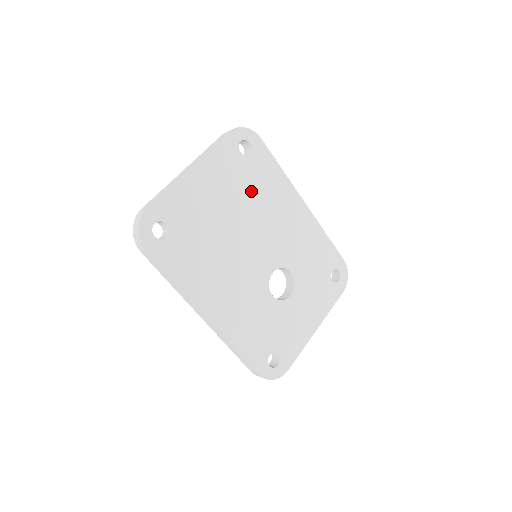
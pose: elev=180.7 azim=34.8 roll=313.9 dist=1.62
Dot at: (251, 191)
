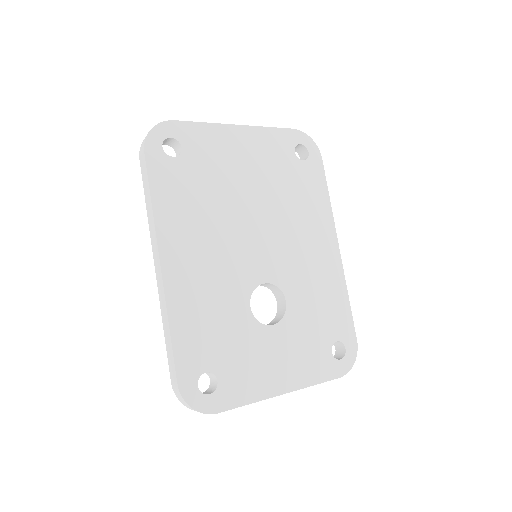
Dot at: (286, 190)
